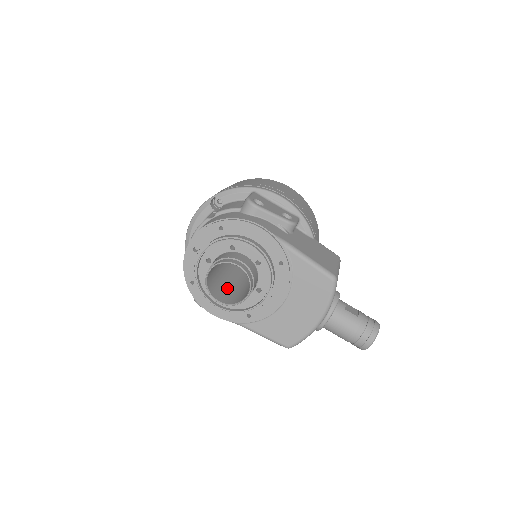
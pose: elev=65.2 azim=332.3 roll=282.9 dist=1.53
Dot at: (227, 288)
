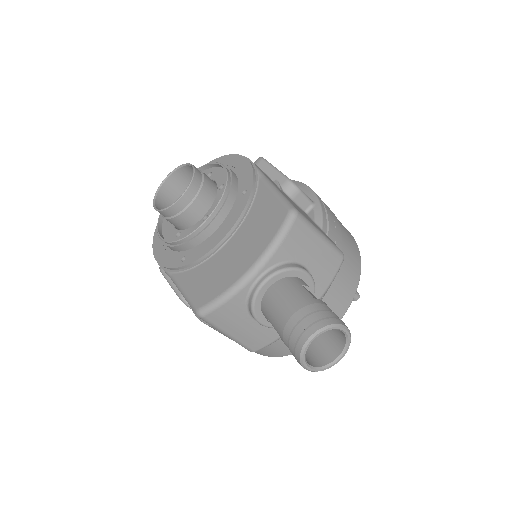
Dot at: occluded
